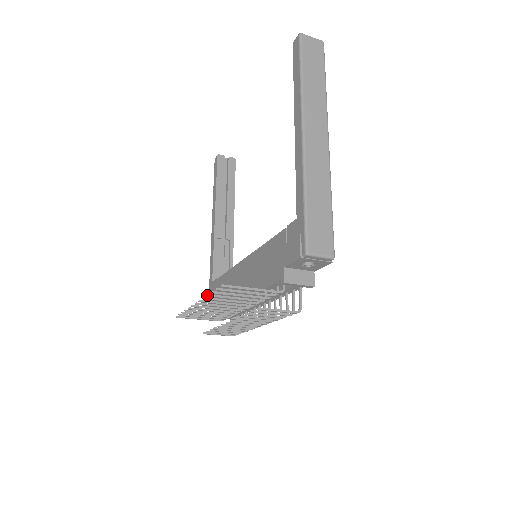
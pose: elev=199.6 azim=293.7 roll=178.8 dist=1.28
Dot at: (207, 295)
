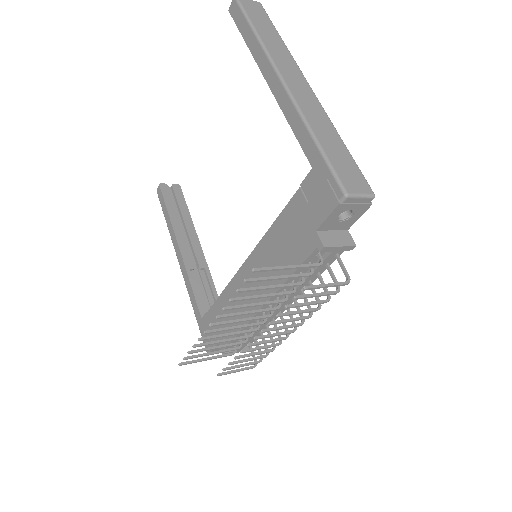
Dot at: (229, 300)
